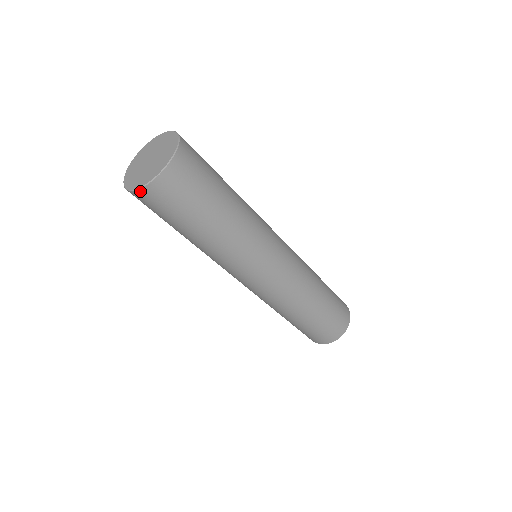
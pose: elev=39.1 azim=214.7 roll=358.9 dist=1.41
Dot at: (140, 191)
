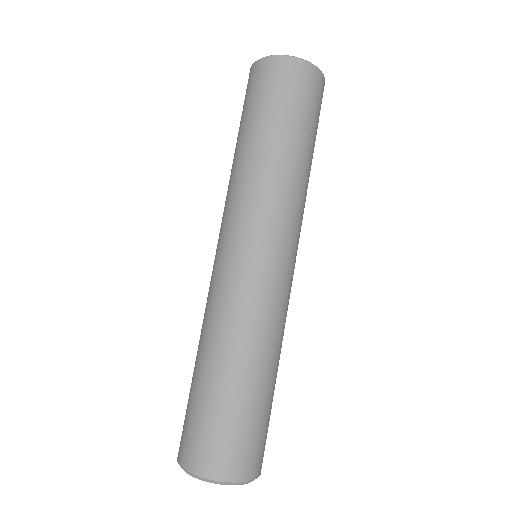
Dot at: (268, 59)
